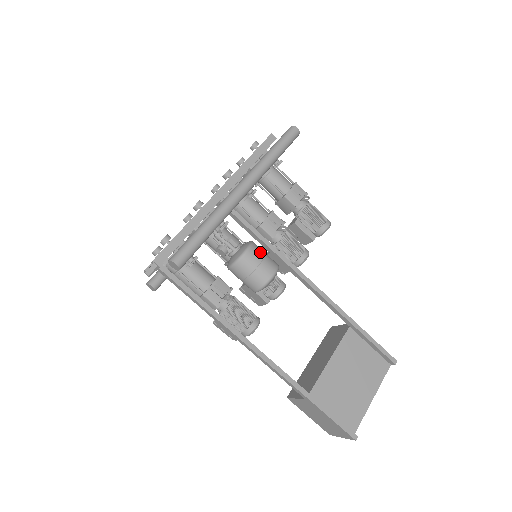
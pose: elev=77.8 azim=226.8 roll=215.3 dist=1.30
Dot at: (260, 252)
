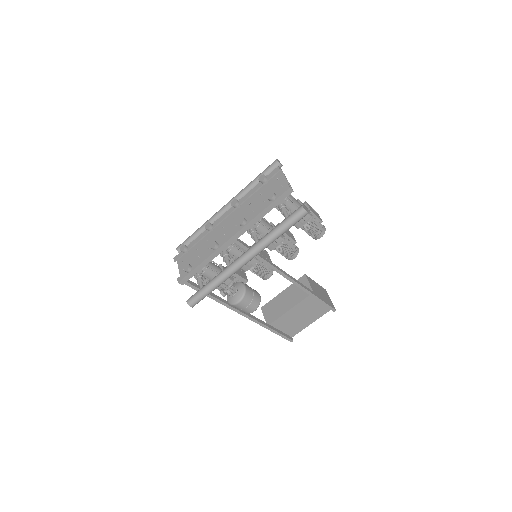
Dot at: (248, 301)
